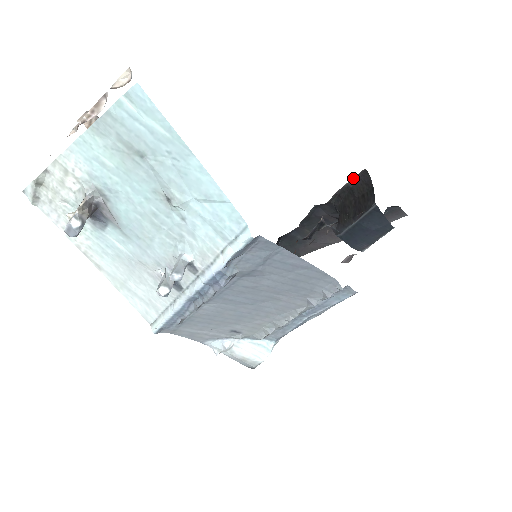
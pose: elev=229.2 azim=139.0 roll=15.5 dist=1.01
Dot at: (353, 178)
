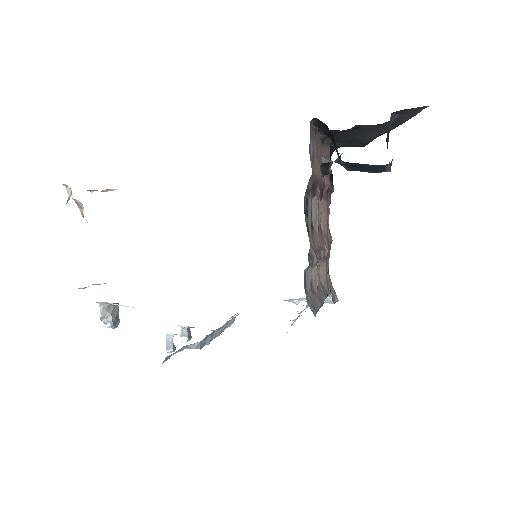
Dot at: (313, 124)
